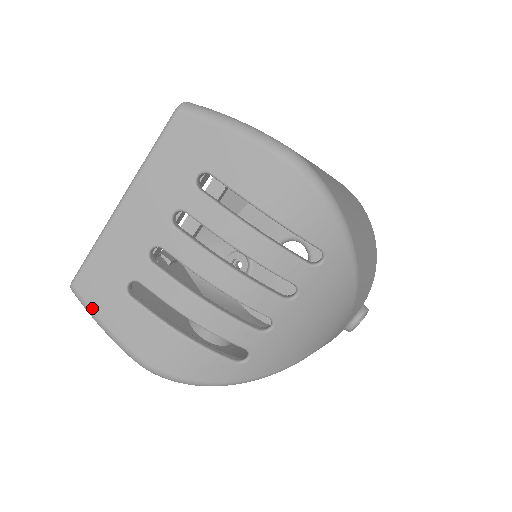
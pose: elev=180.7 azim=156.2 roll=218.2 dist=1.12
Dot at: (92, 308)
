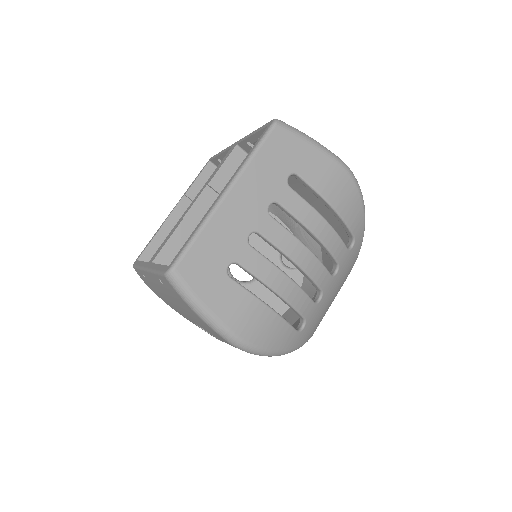
Dot at: (193, 291)
